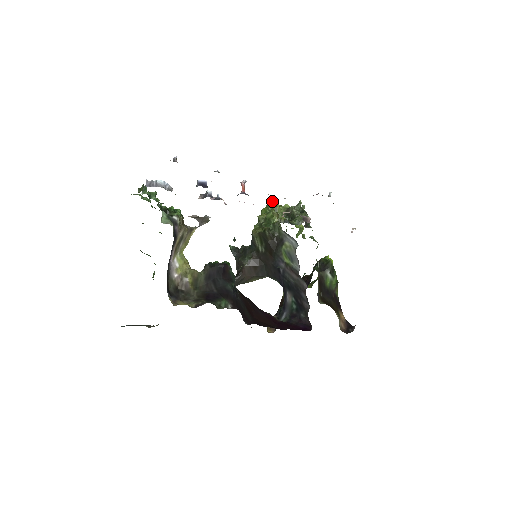
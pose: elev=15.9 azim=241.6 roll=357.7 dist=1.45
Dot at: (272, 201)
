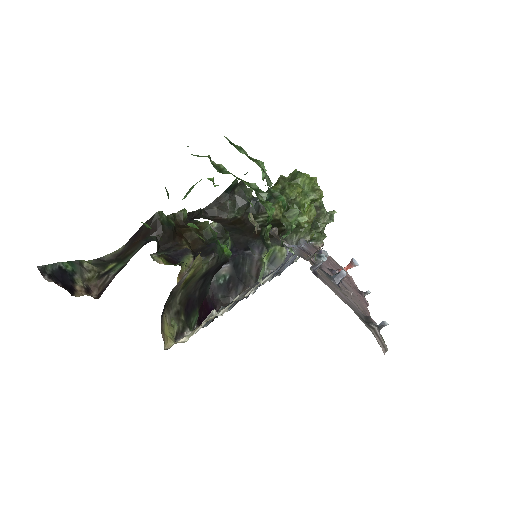
Dot at: occluded
